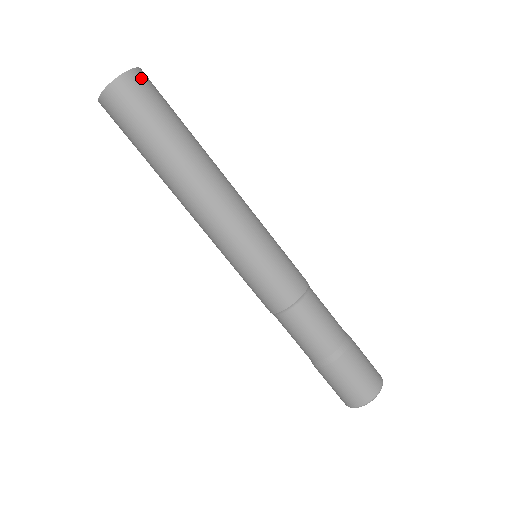
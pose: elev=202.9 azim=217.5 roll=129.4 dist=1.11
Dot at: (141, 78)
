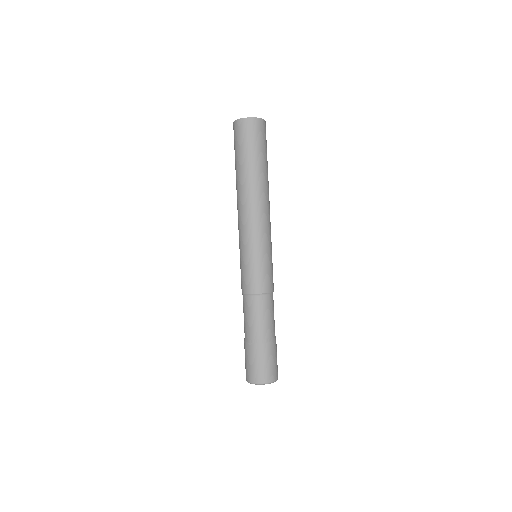
Dot at: (246, 125)
